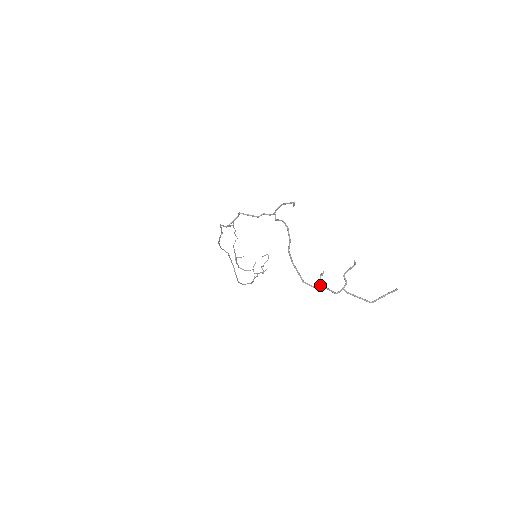
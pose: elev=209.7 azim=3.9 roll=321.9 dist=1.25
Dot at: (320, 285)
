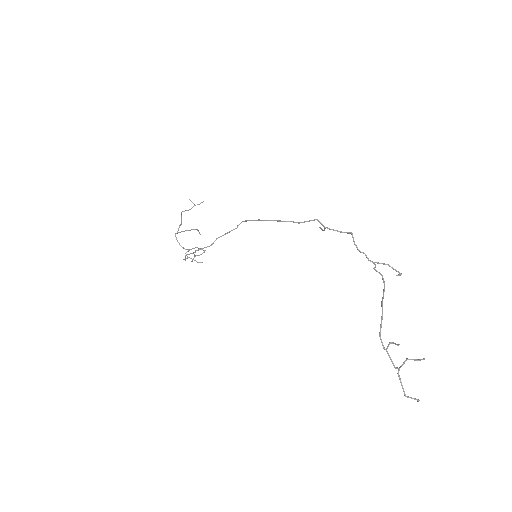
Dot at: occluded
